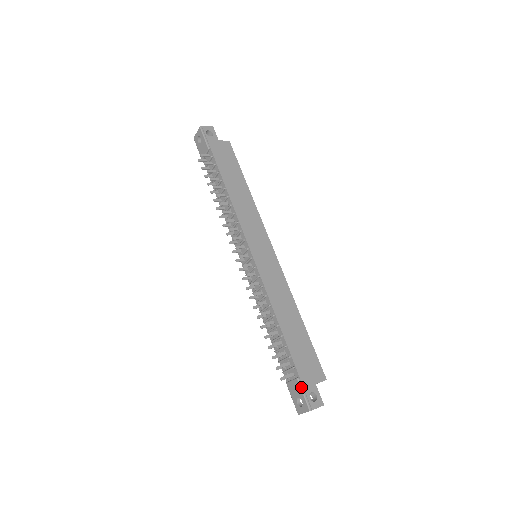
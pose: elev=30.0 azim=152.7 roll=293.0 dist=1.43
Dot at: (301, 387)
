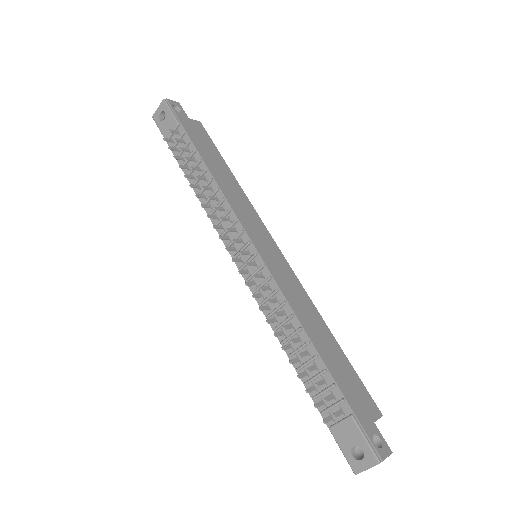
Dot at: (360, 428)
